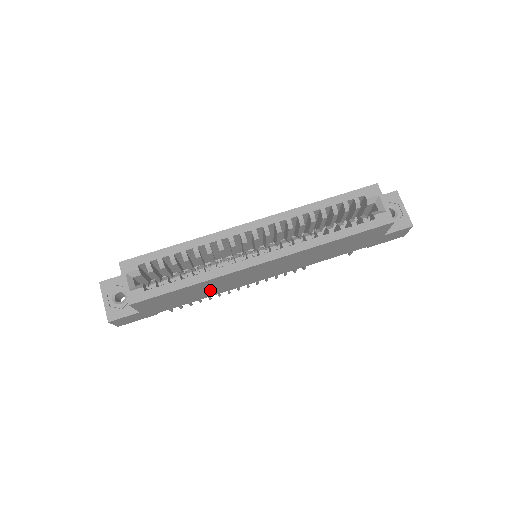
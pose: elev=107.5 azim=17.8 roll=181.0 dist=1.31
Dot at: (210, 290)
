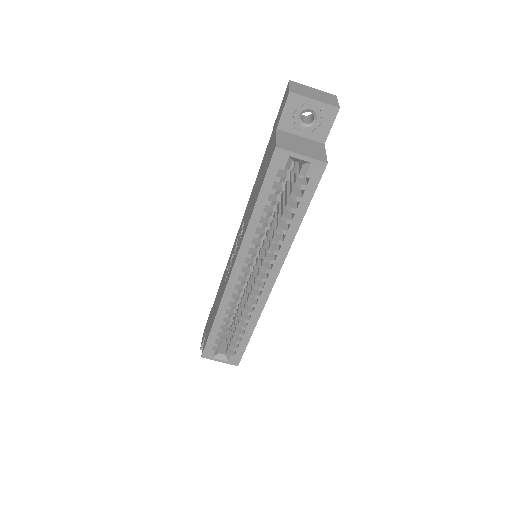
Dot at: occluded
